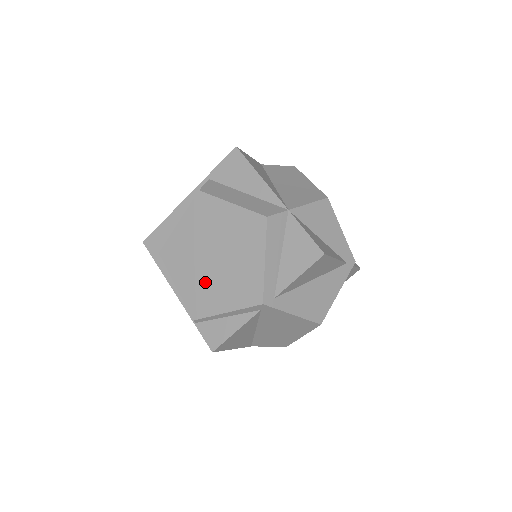
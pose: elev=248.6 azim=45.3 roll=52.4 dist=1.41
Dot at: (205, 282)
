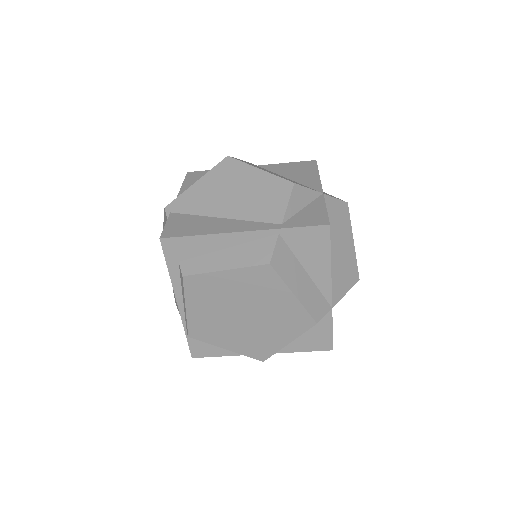
Dot at: (220, 324)
